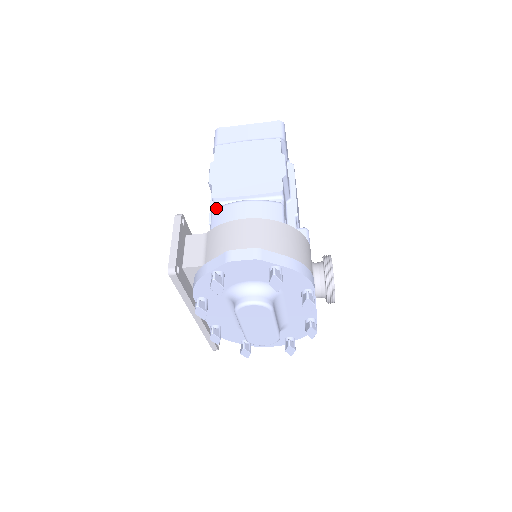
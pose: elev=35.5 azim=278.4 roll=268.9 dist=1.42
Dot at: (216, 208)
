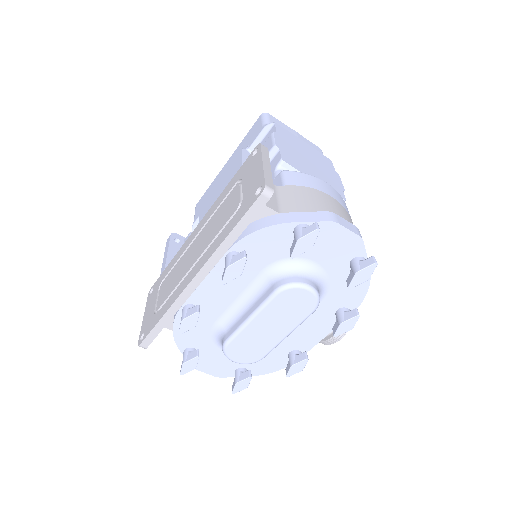
Dot at: occluded
